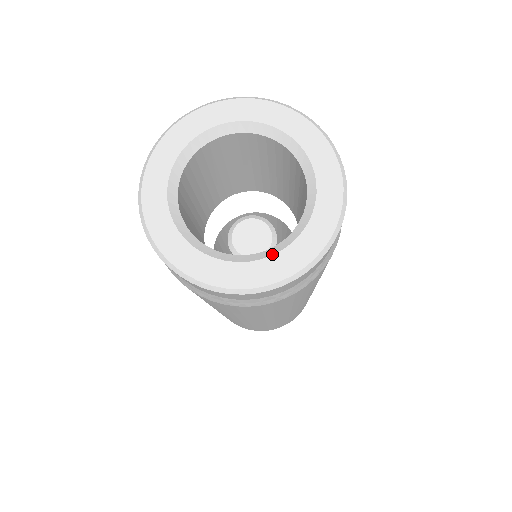
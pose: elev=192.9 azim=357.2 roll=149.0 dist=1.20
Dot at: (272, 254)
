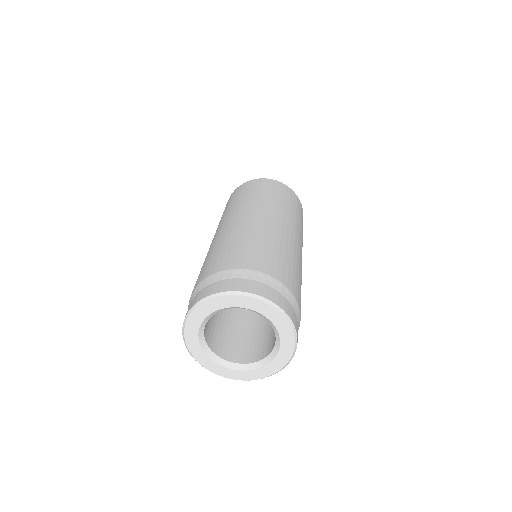
Dot at: (279, 347)
